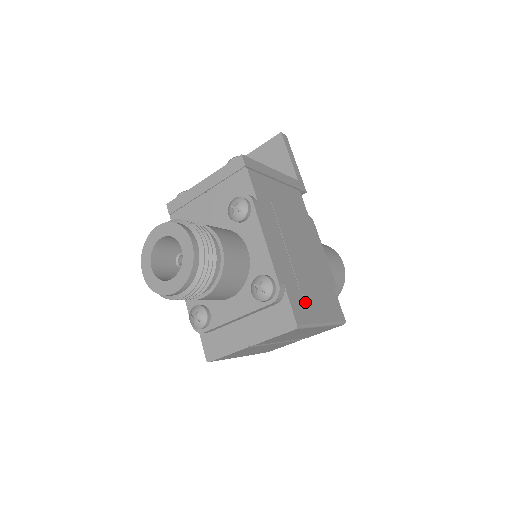
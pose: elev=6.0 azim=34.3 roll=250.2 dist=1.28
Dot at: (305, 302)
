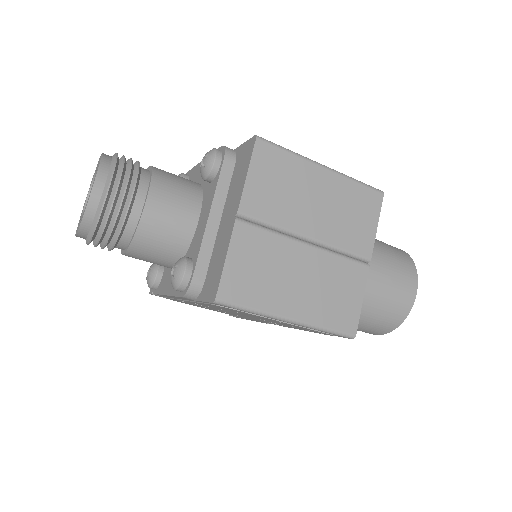
Dot at: occluded
